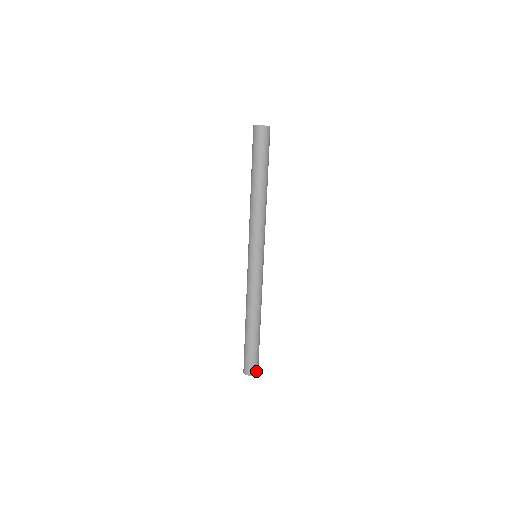
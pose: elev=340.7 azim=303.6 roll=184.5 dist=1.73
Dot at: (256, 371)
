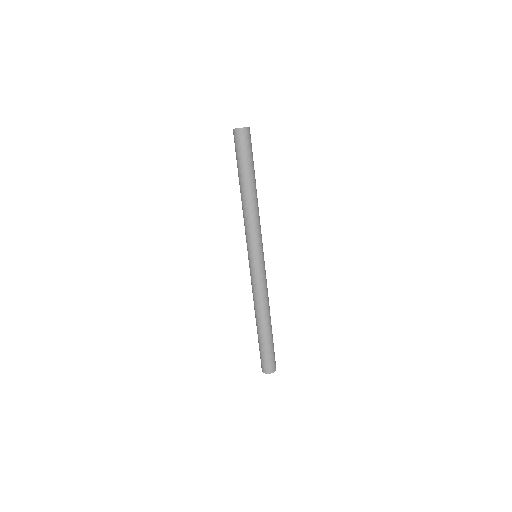
Dot at: (272, 369)
